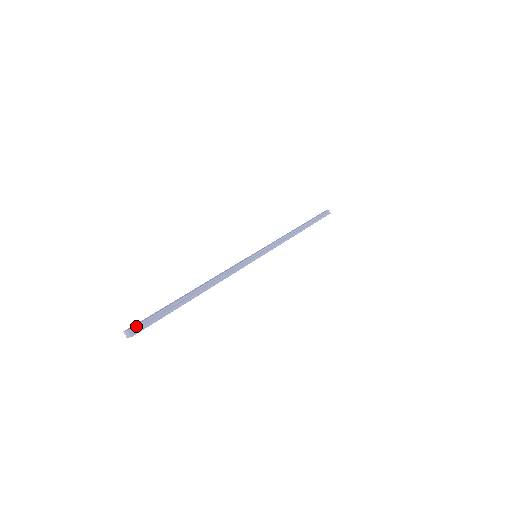
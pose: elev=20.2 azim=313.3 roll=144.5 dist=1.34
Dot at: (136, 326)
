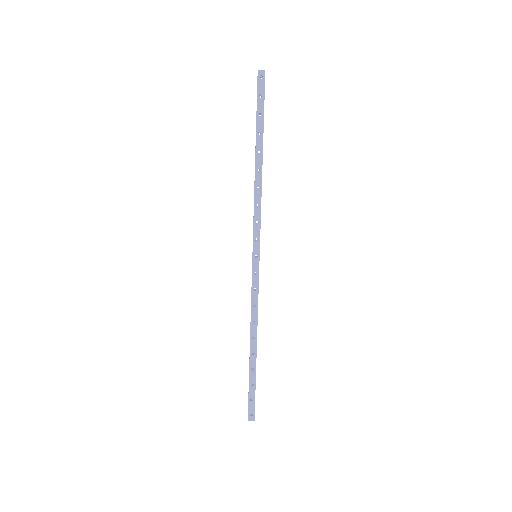
Dot at: occluded
